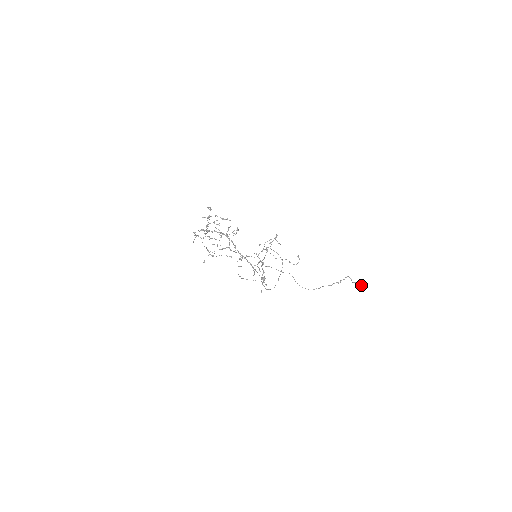
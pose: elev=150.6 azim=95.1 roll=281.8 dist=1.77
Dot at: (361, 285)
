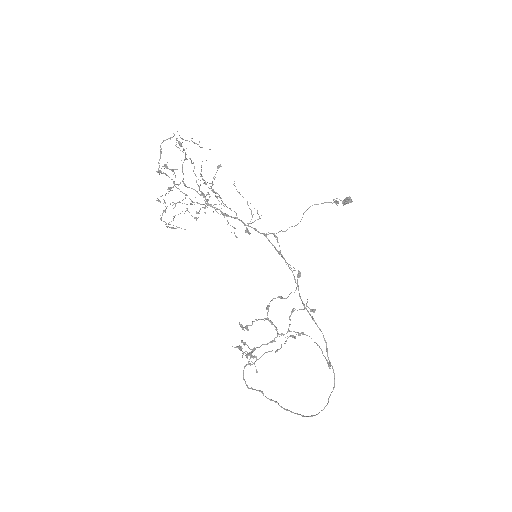
Dot at: (347, 197)
